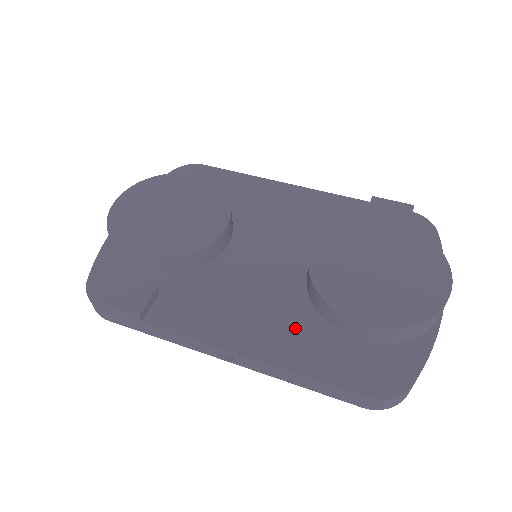
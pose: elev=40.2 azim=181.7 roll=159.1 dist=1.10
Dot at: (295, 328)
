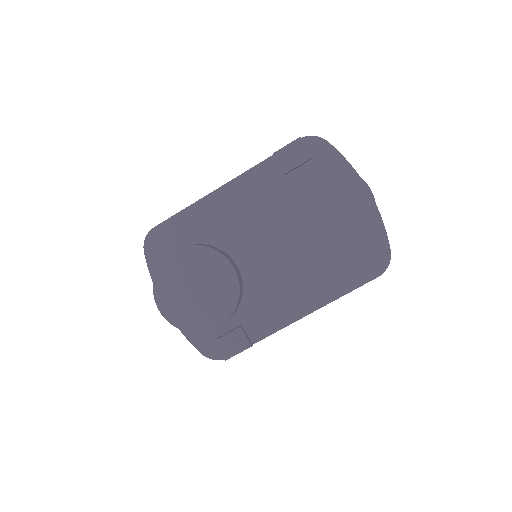
Dot at: (318, 277)
